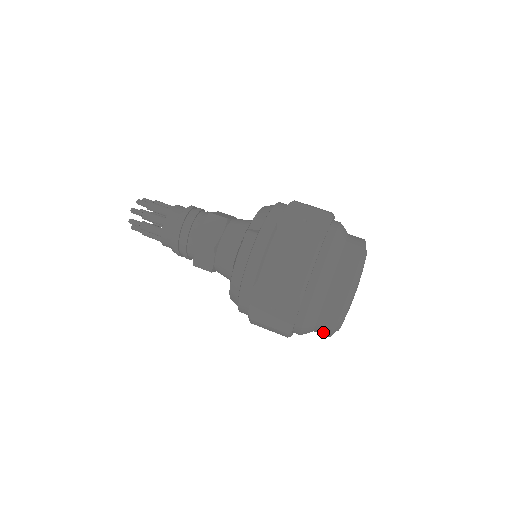
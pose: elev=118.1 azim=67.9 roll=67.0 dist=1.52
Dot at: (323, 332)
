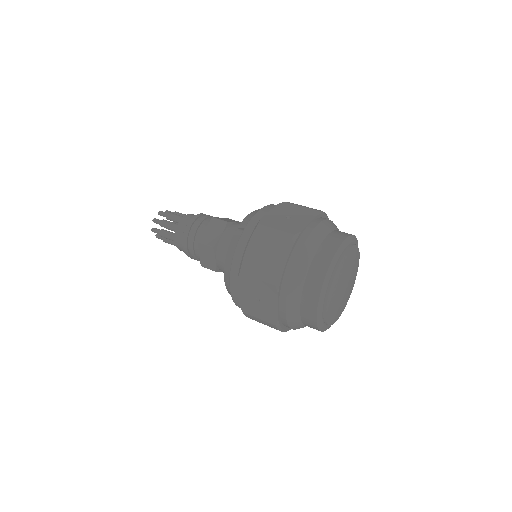
Dot at: (310, 325)
